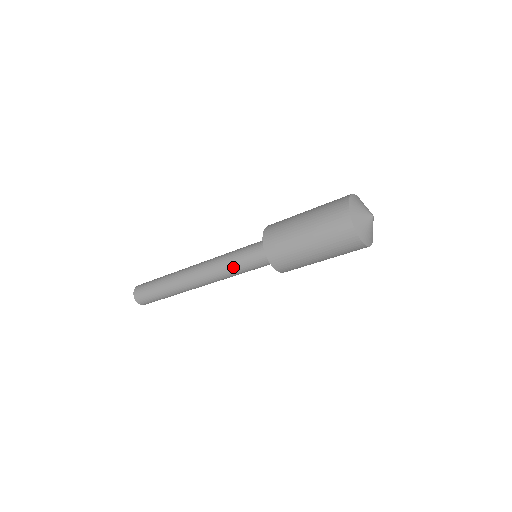
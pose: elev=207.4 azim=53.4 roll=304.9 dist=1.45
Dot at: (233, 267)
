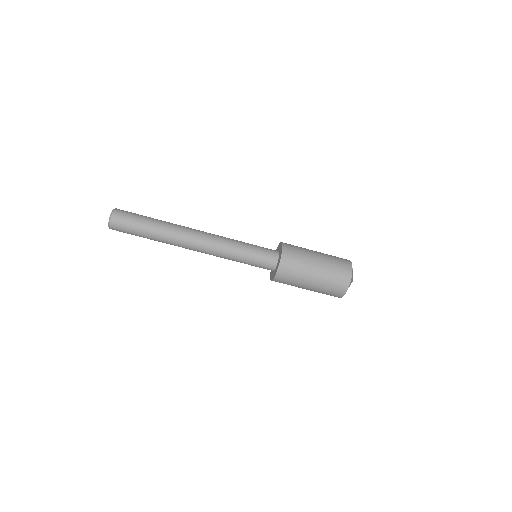
Dot at: (240, 245)
